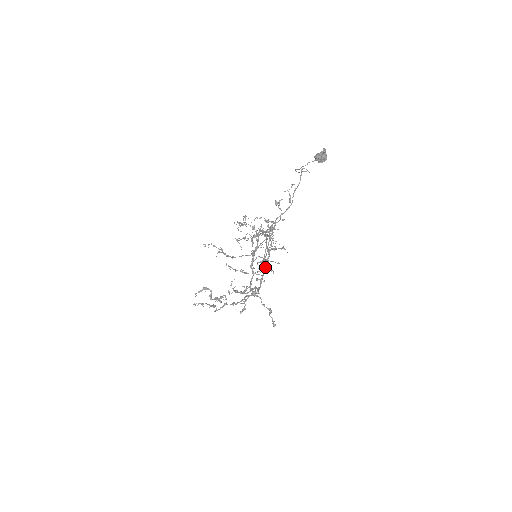
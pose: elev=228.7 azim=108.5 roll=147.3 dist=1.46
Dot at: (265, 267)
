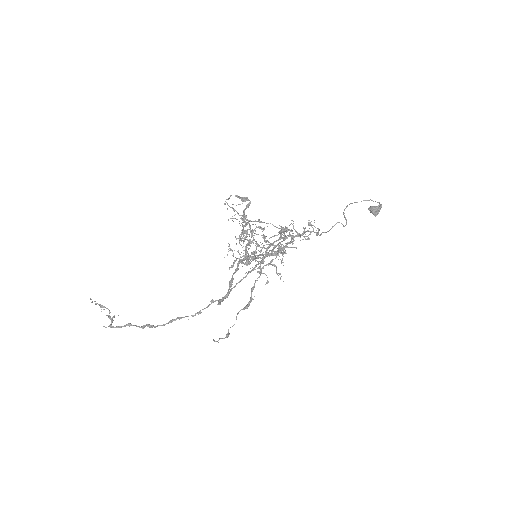
Dot at: (282, 252)
